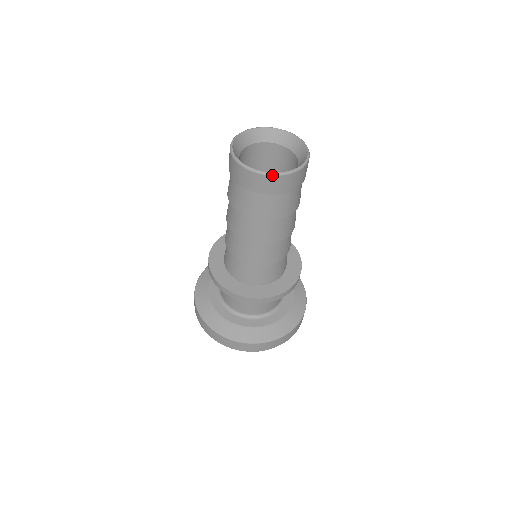
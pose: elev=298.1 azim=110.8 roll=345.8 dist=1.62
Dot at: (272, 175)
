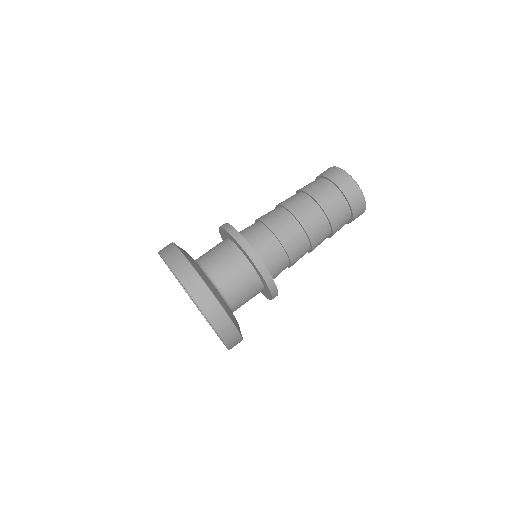
Dot at: (340, 168)
